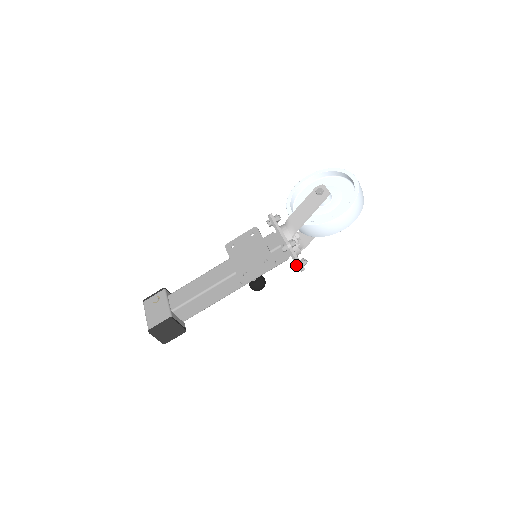
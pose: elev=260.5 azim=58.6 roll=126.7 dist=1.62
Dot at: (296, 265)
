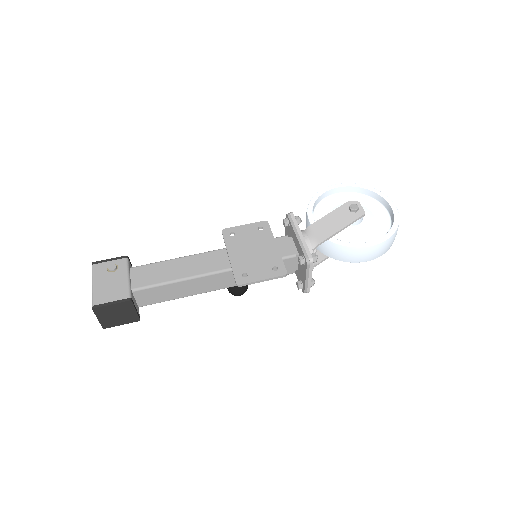
Dot at: (302, 283)
